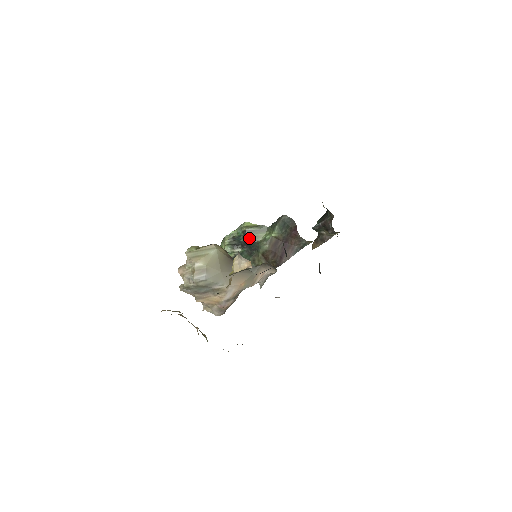
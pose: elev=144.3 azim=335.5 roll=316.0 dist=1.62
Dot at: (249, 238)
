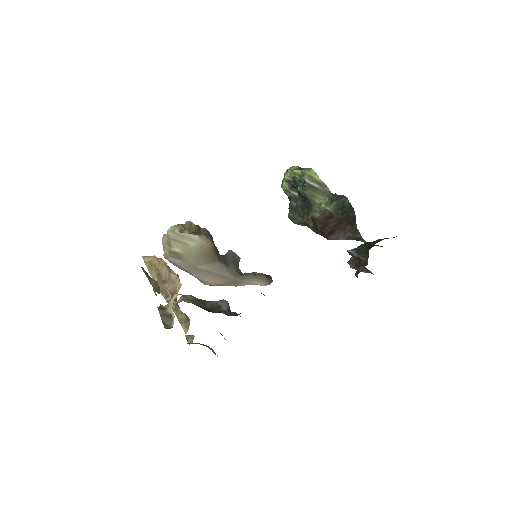
Dot at: (305, 192)
